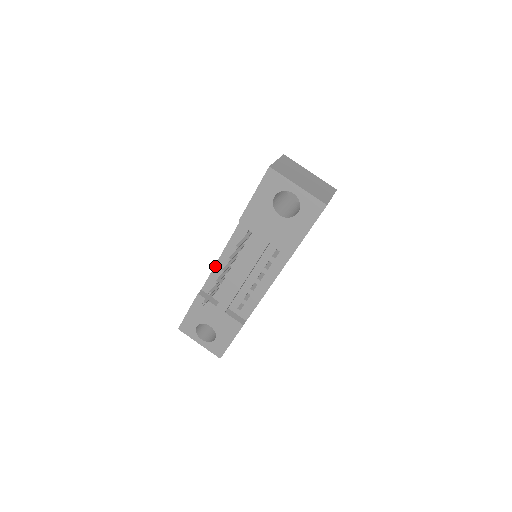
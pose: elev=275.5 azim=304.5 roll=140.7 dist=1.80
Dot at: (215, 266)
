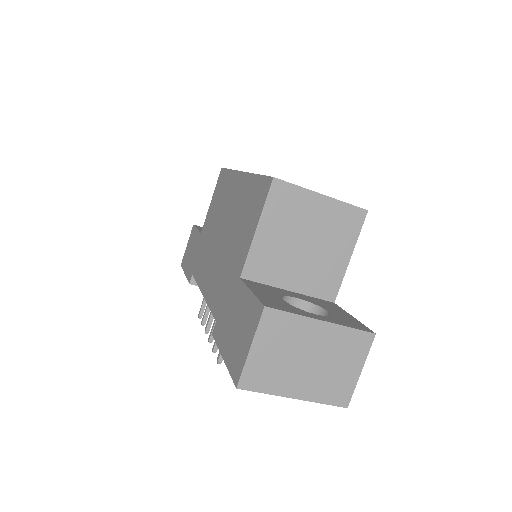
Dot at: (200, 288)
